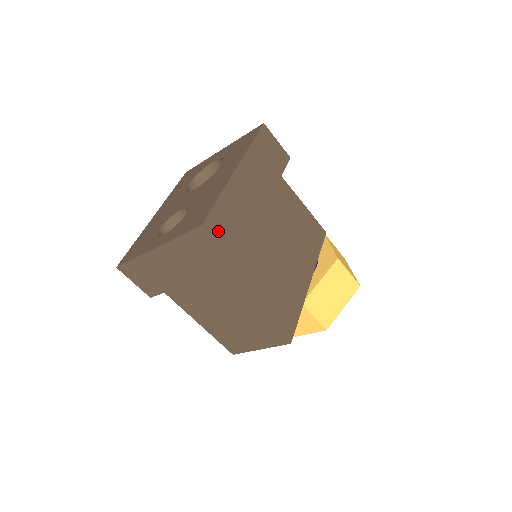
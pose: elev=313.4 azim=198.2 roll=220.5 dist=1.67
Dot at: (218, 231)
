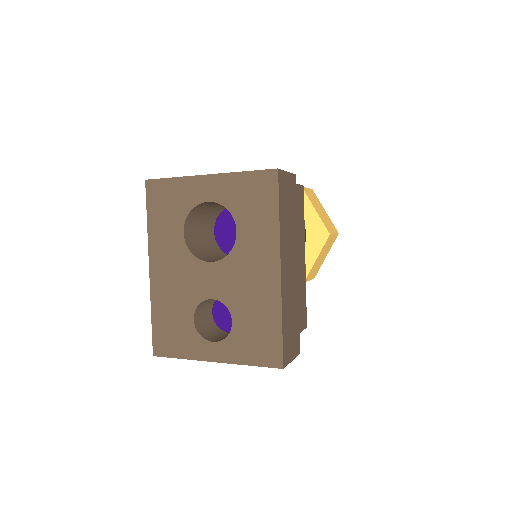
Dot at: (289, 353)
